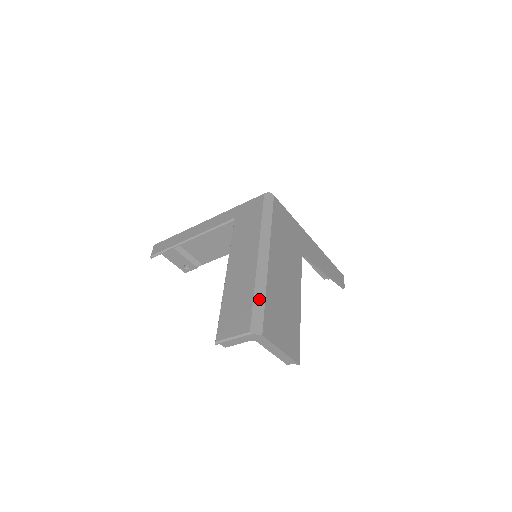
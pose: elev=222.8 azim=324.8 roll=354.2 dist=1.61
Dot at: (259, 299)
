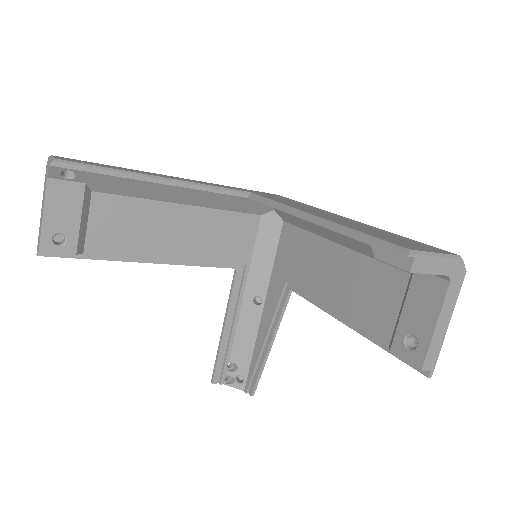
Dot at: occluded
